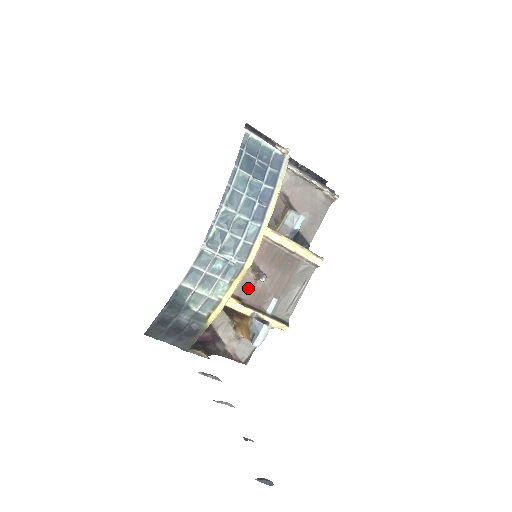
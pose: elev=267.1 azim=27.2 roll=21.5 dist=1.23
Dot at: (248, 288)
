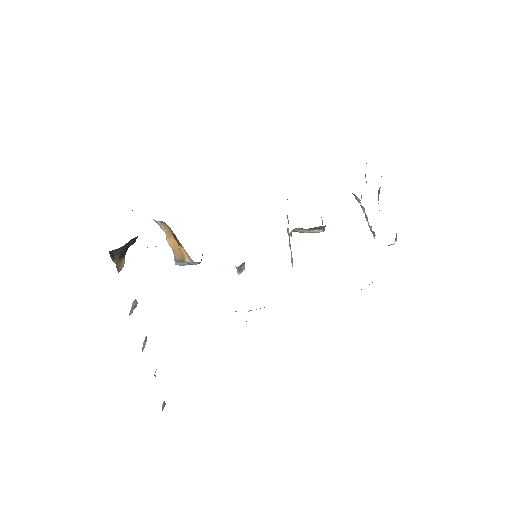
Dot at: occluded
